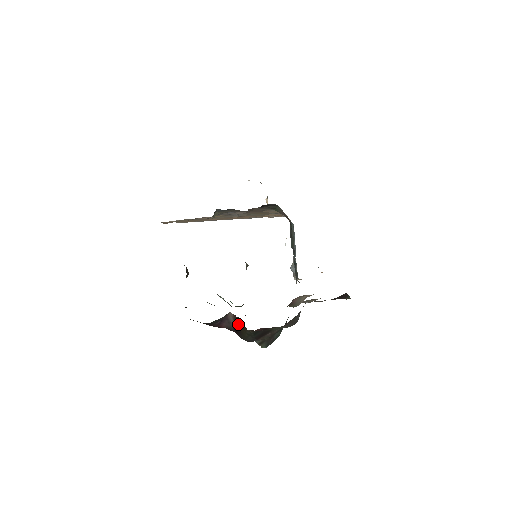
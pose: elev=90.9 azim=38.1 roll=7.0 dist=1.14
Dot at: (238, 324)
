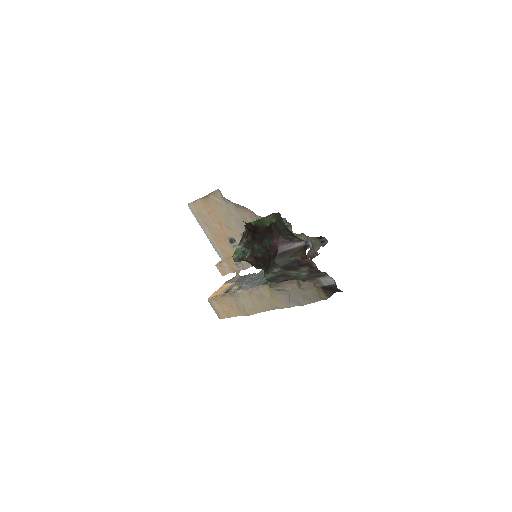
Dot at: (295, 250)
